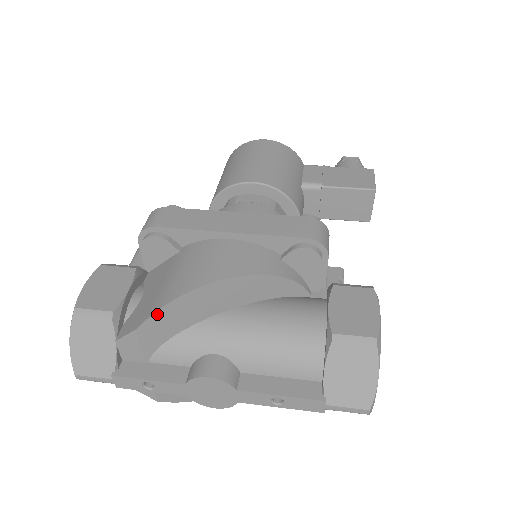
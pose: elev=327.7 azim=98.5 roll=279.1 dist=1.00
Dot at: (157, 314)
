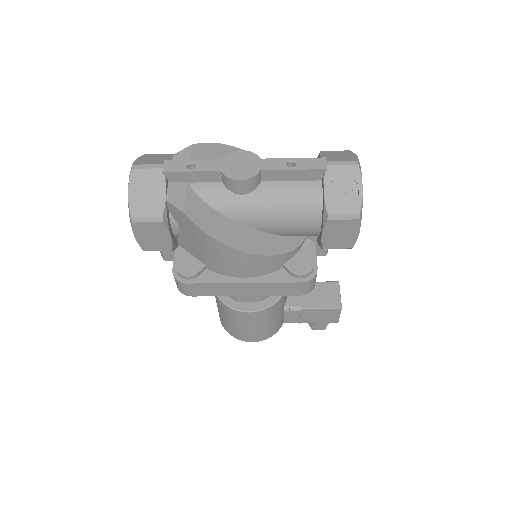
Dot at: (208, 145)
